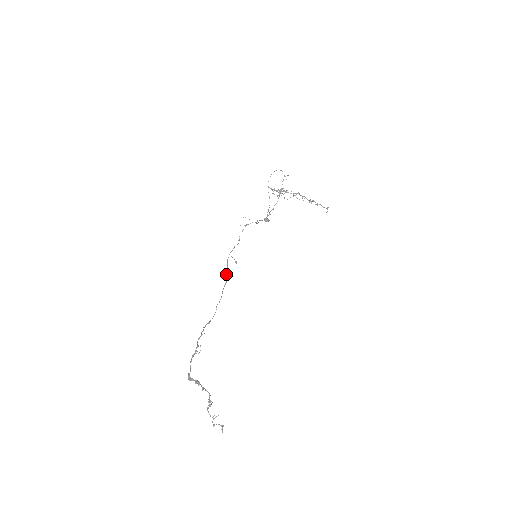
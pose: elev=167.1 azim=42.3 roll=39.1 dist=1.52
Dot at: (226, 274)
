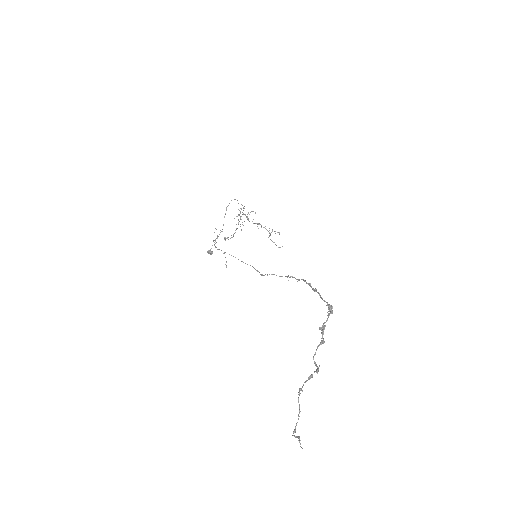
Dot at: occluded
